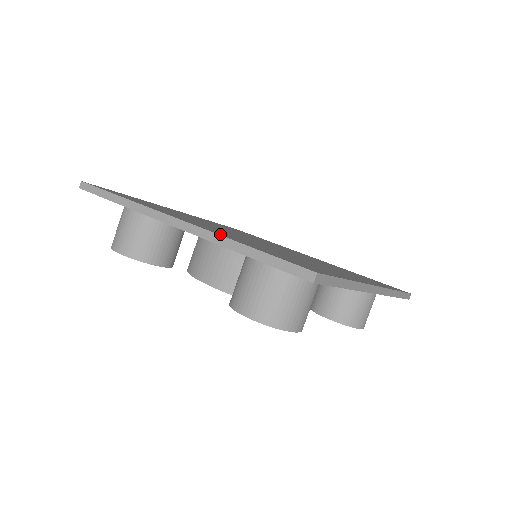
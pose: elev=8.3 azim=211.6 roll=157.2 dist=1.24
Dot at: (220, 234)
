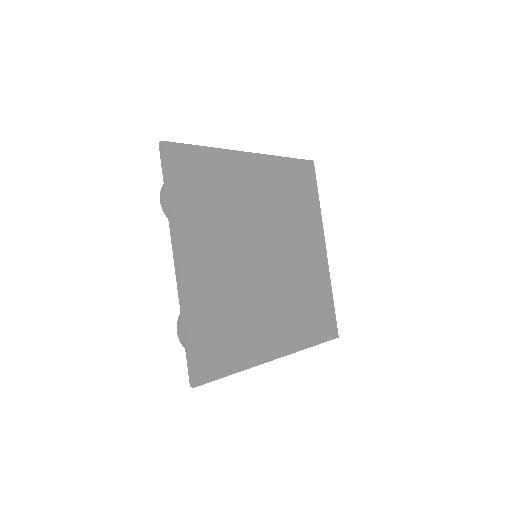
Dot at: (189, 301)
